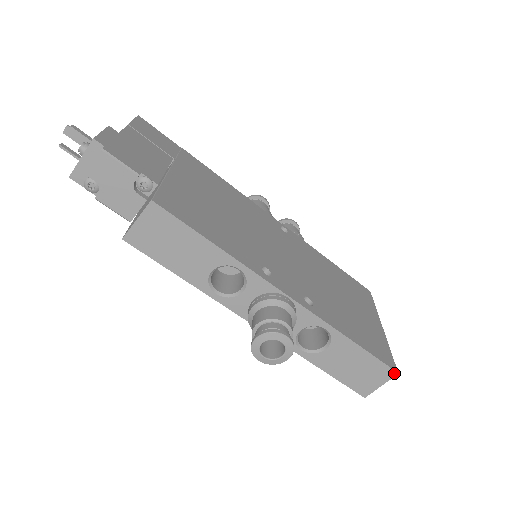
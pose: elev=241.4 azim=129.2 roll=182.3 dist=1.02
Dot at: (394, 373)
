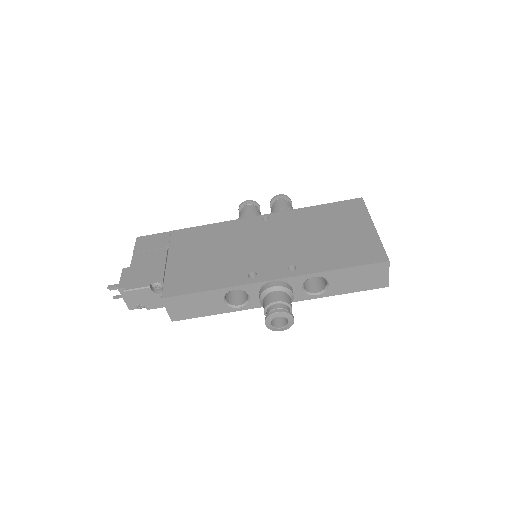
Dot at: (386, 263)
